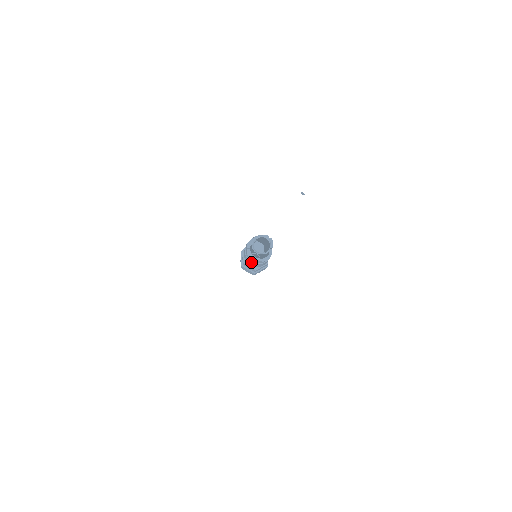
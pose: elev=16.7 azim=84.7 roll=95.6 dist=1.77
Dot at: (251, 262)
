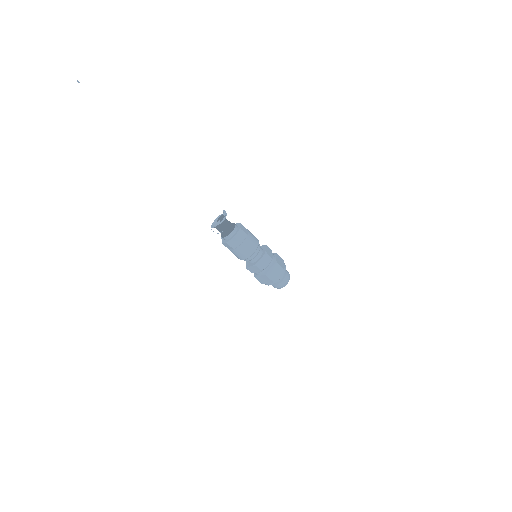
Dot at: (232, 250)
